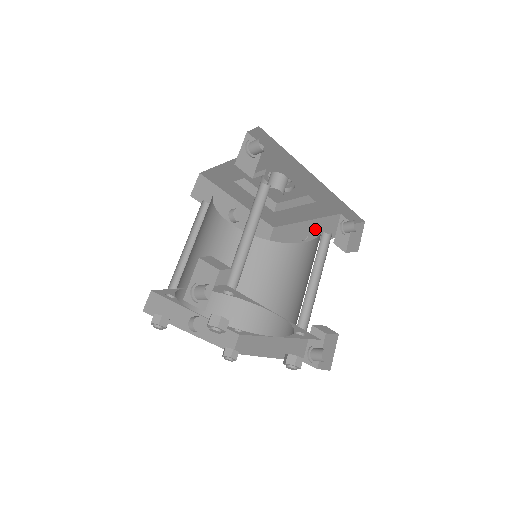
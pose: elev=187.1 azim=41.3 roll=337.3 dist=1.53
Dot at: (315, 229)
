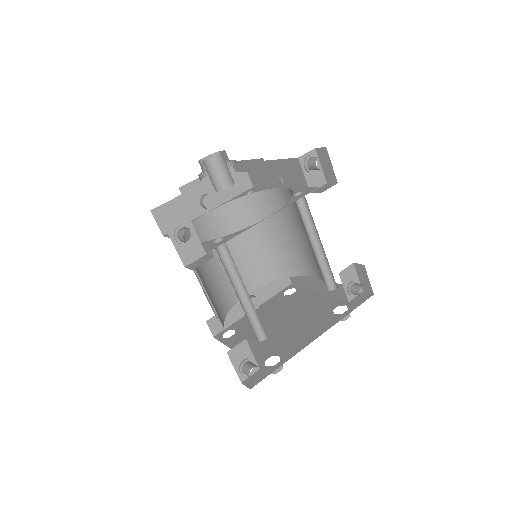
Dot at: (284, 173)
